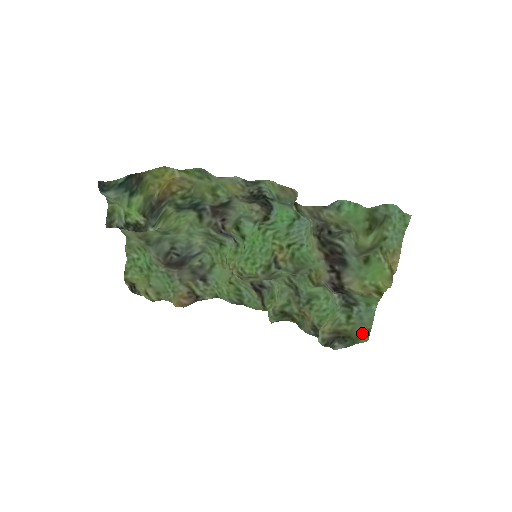
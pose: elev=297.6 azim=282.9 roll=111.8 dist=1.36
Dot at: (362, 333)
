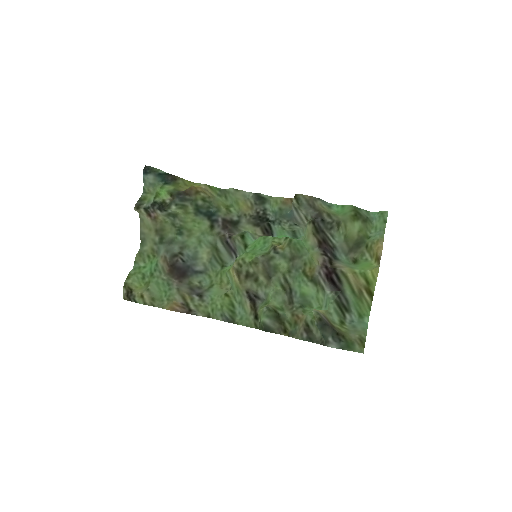
Dot at: (356, 339)
